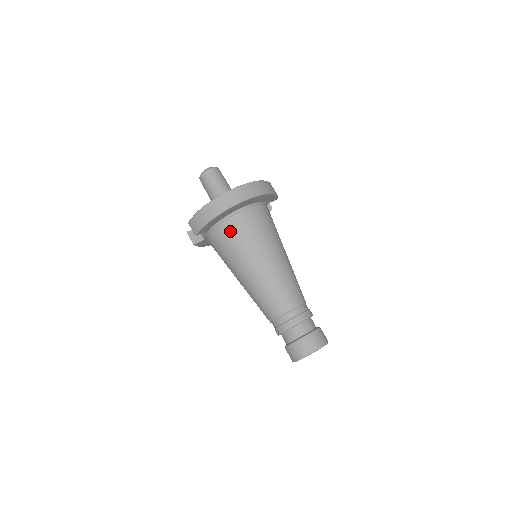
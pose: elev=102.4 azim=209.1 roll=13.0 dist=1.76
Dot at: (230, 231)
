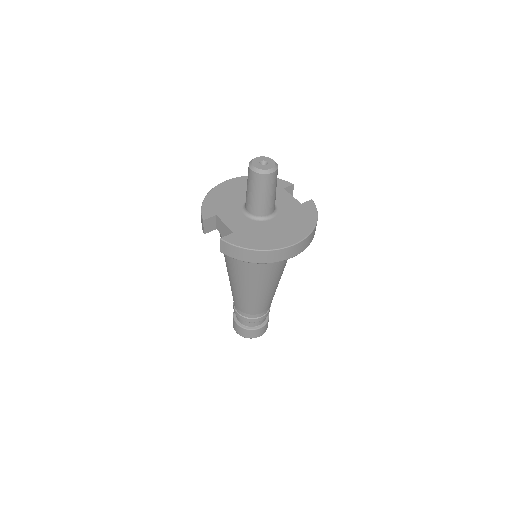
Dot at: occluded
